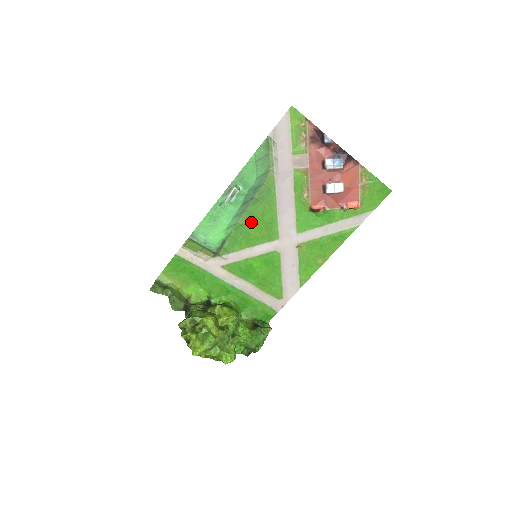
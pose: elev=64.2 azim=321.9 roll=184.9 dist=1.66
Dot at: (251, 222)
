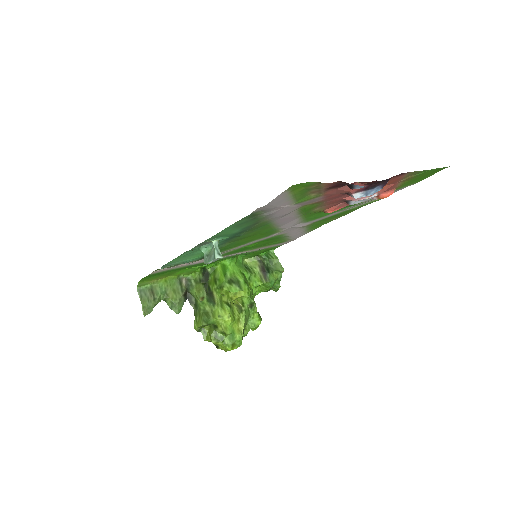
Dot at: (240, 239)
